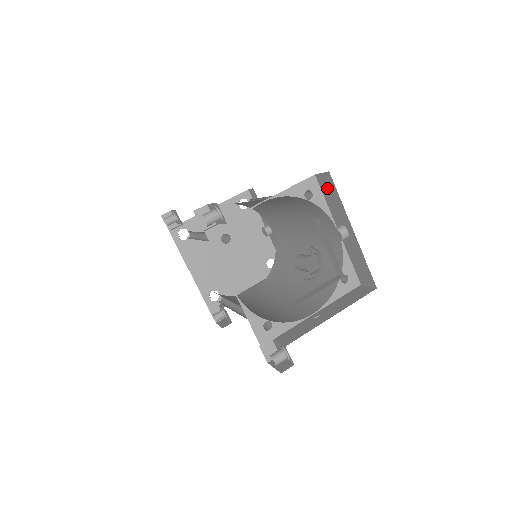
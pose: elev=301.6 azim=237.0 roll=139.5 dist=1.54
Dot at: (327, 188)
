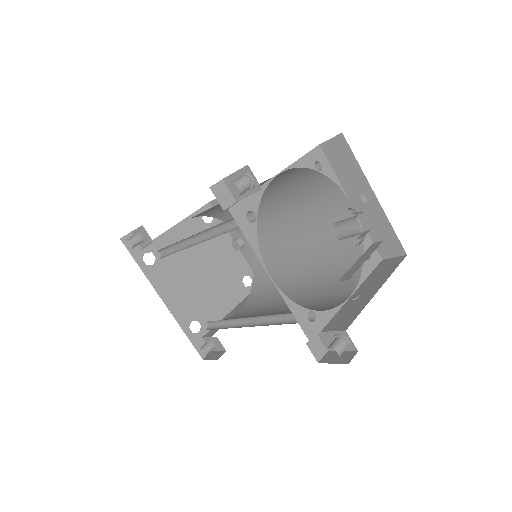
Dot at: (337, 155)
